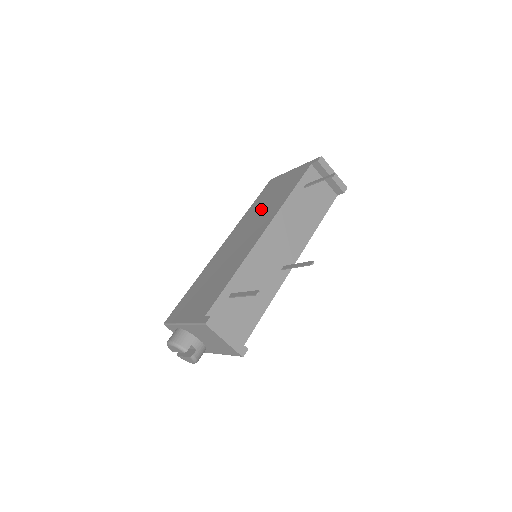
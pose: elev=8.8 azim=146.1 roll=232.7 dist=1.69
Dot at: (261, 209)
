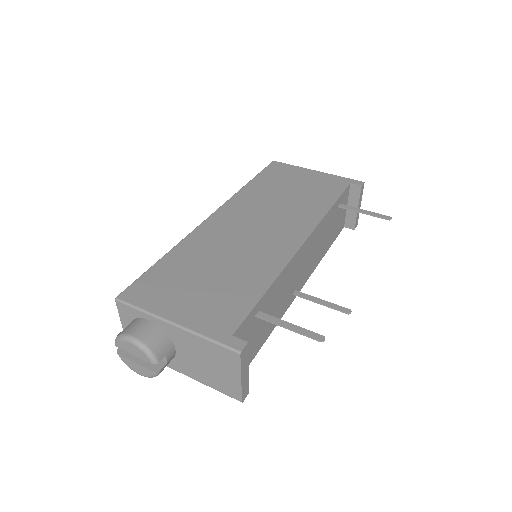
Dot at: (278, 200)
